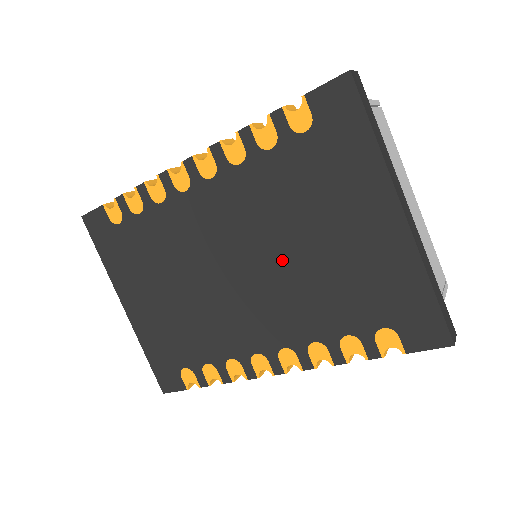
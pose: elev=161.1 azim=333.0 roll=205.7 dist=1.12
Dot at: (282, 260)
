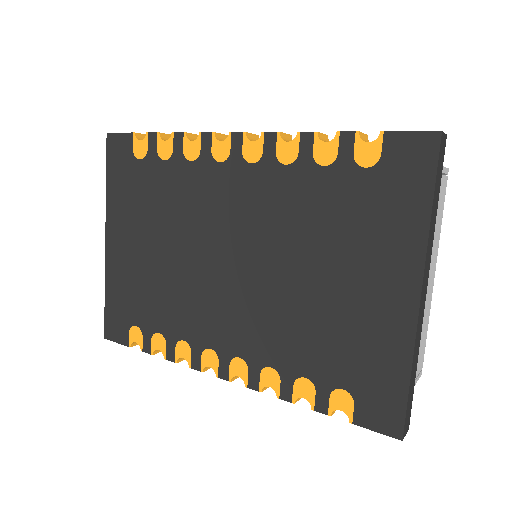
Dot at: (280, 276)
